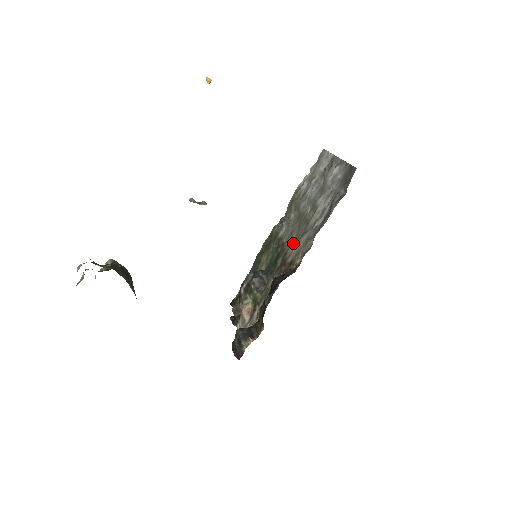
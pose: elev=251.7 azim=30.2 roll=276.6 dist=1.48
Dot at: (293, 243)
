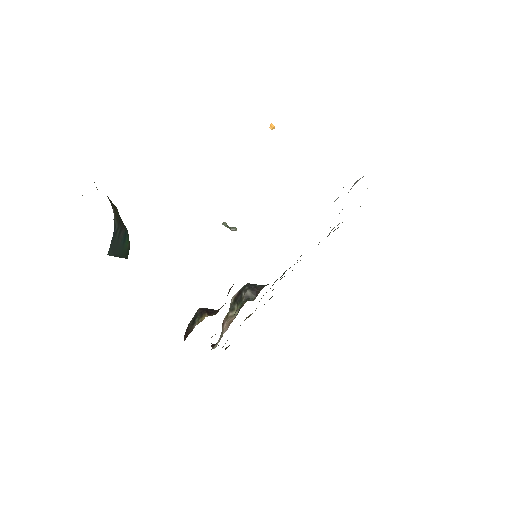
Dot at: occluded
